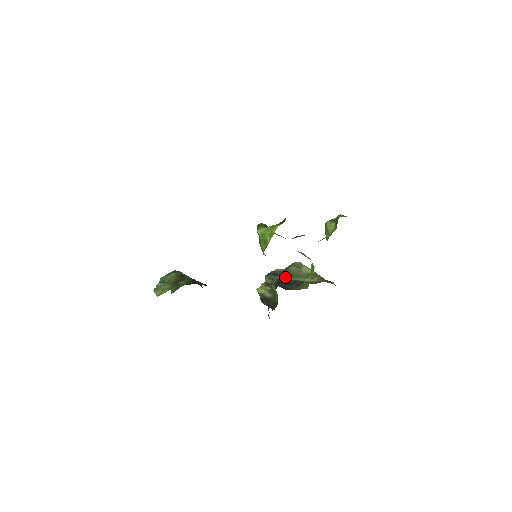
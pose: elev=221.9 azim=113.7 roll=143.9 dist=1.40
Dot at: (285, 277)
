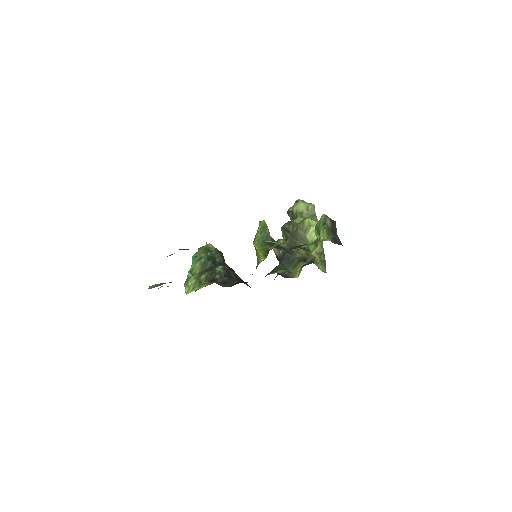
Dot at: (294, 238)
